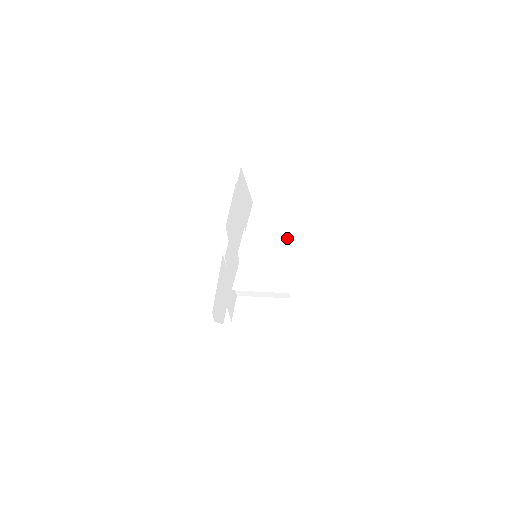
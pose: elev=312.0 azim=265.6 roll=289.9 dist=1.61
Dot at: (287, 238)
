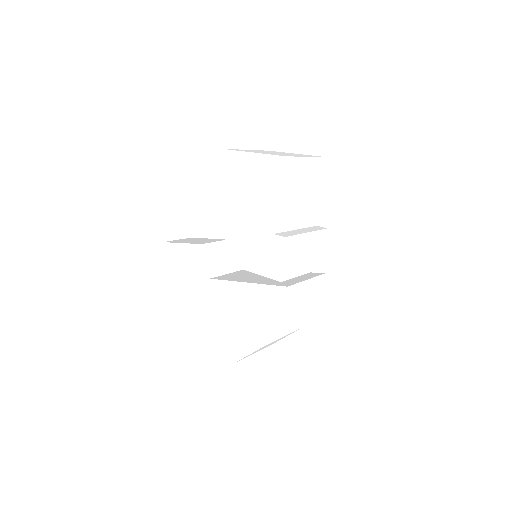
Dot at: (307, 202)
